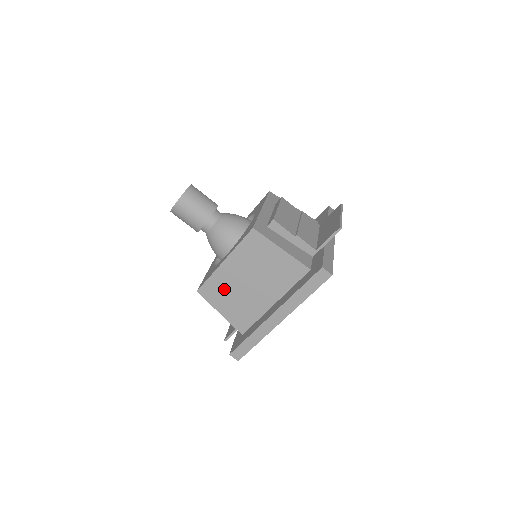
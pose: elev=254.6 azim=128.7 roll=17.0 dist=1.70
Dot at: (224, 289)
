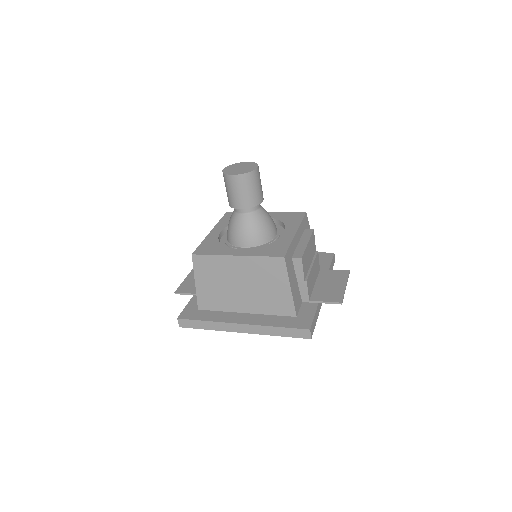
Dot at: (216, 272)
